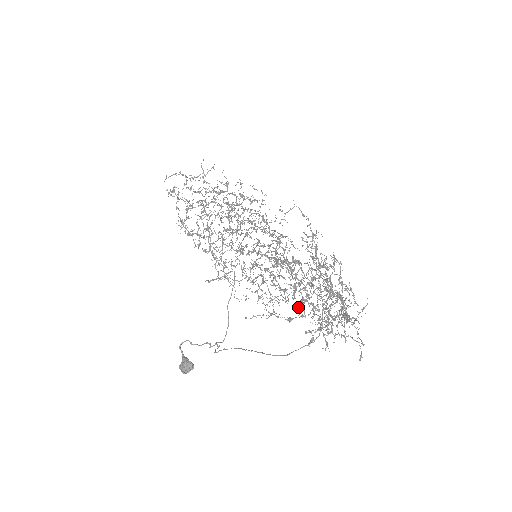
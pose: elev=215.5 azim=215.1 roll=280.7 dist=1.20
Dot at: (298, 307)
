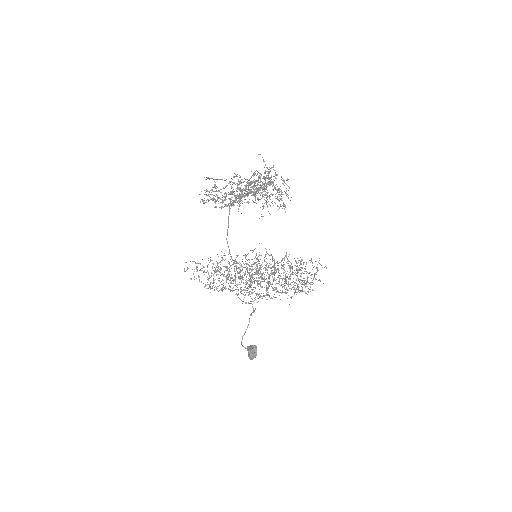
Dot at: occluded
